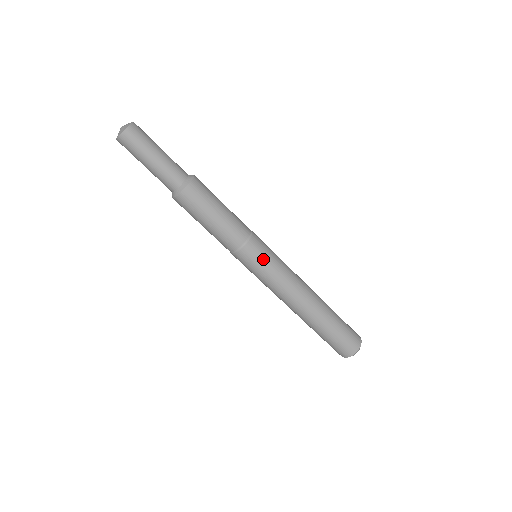
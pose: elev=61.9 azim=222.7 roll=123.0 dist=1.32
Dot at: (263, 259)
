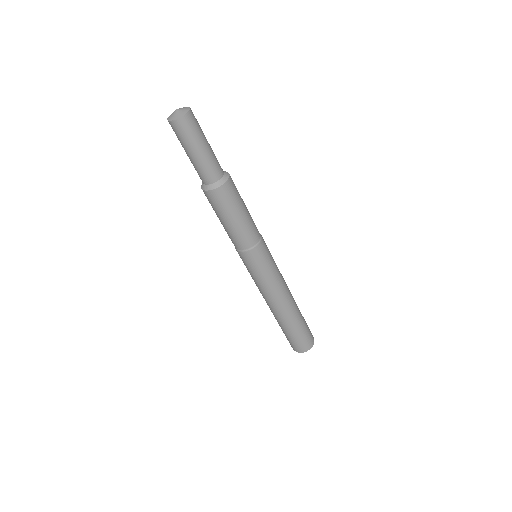
Dot at: (255, 267)
